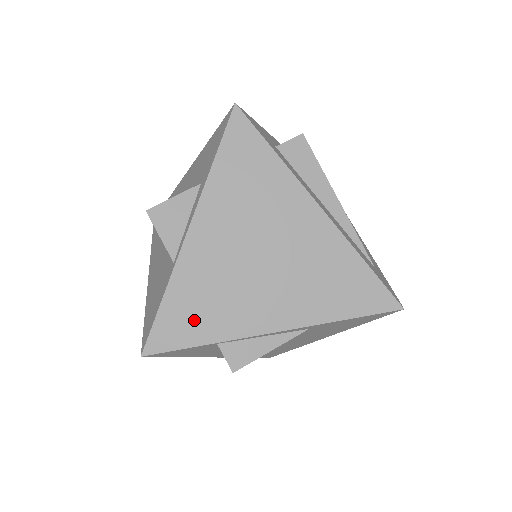
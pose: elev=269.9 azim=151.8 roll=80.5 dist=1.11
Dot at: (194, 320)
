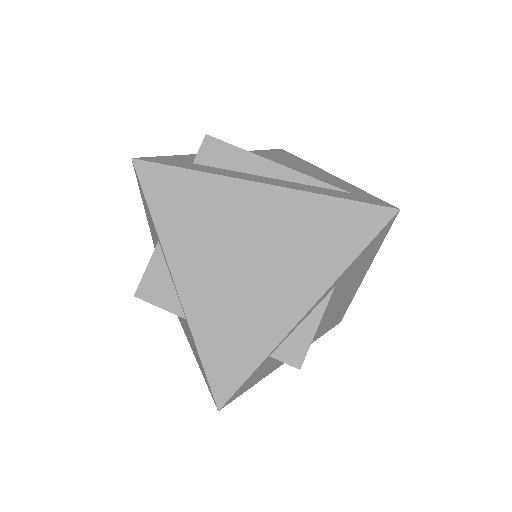
Dot at: (236, 352)
